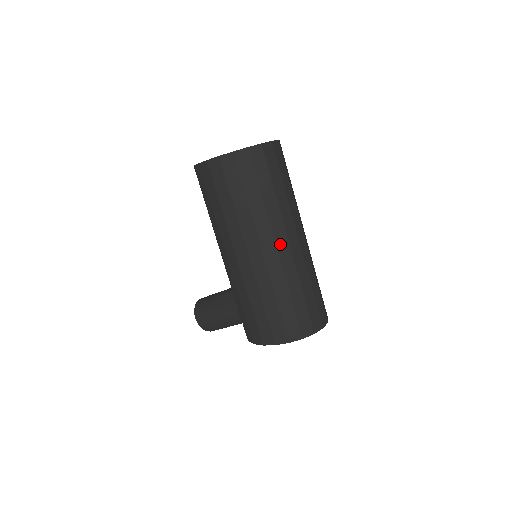
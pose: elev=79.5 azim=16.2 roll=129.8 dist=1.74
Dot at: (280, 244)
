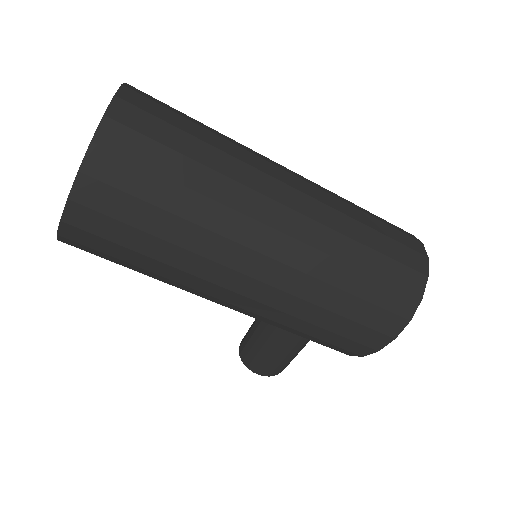
Dot at: (279, 222)
